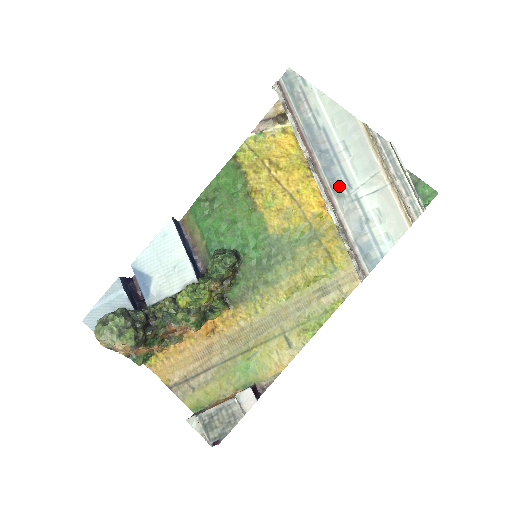
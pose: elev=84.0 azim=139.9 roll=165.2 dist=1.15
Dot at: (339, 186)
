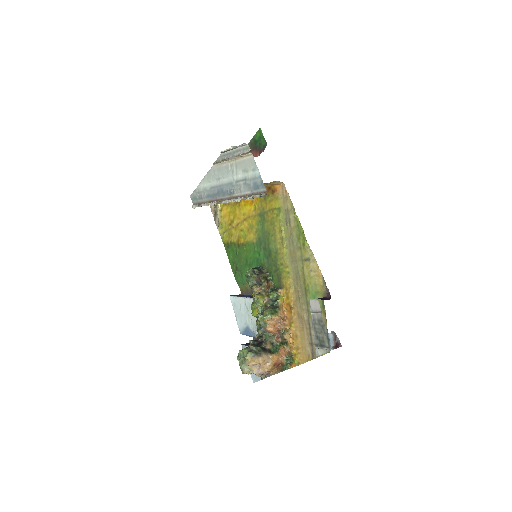
Dot at: (230, 190)
